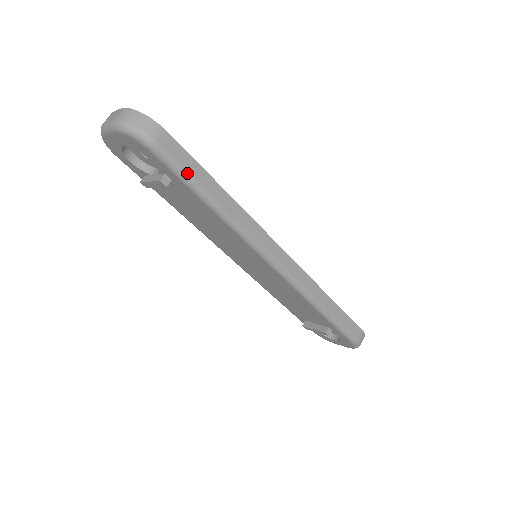
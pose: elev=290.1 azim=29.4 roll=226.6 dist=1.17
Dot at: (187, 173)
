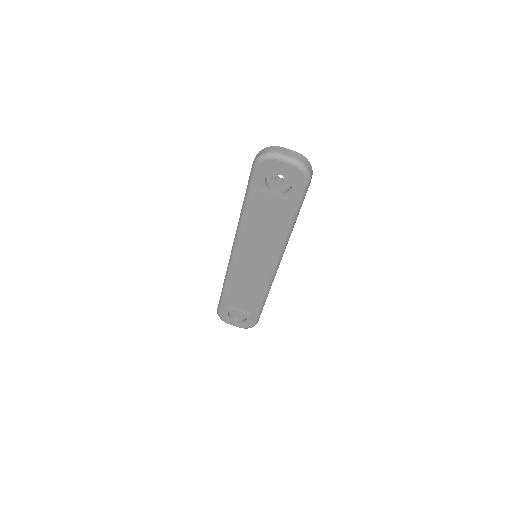
Dot at: occluded
